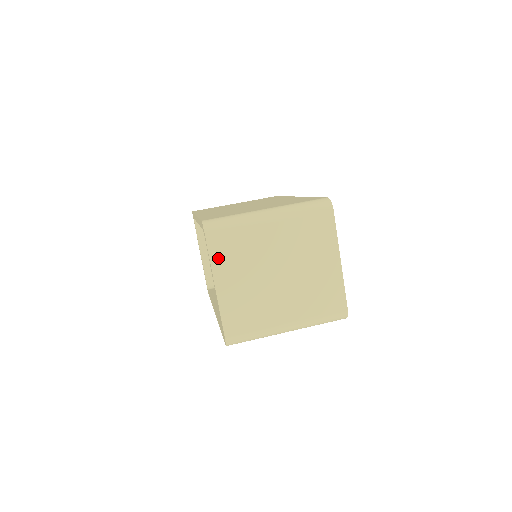
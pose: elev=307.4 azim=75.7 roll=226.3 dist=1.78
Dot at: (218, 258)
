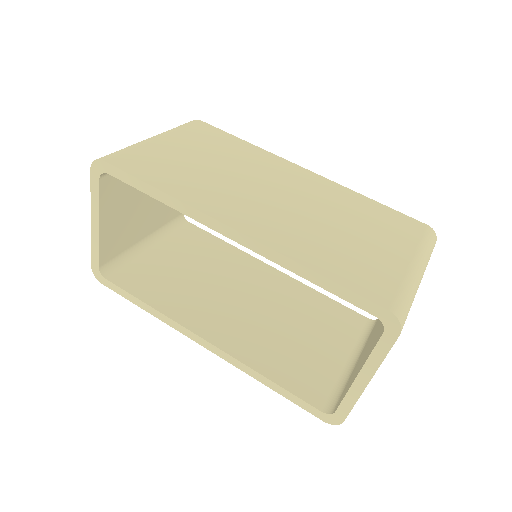
Dot at: occluded
